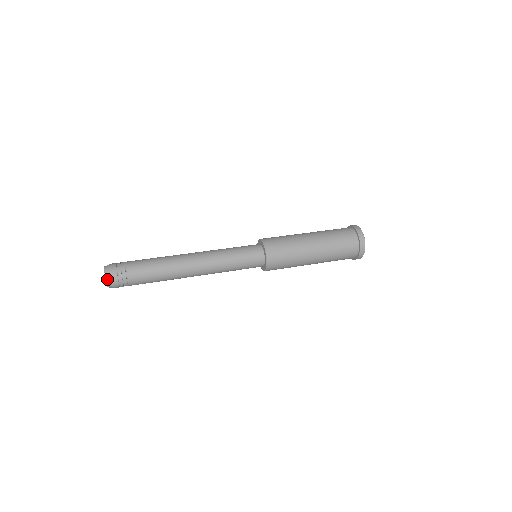
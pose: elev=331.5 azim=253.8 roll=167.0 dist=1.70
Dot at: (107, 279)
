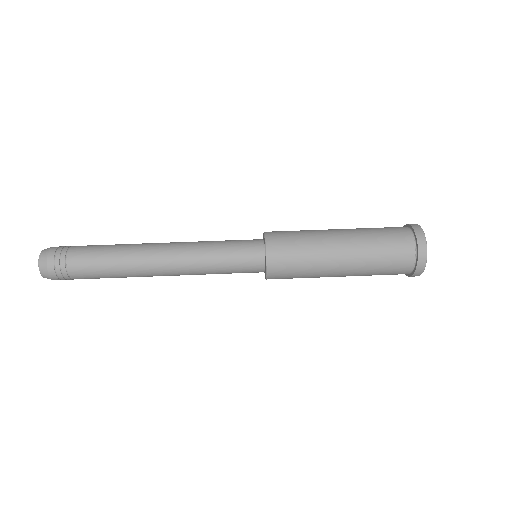
Dot at: (43, 275)
